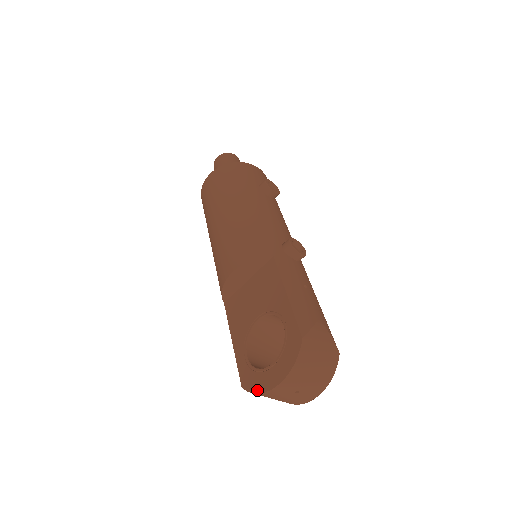
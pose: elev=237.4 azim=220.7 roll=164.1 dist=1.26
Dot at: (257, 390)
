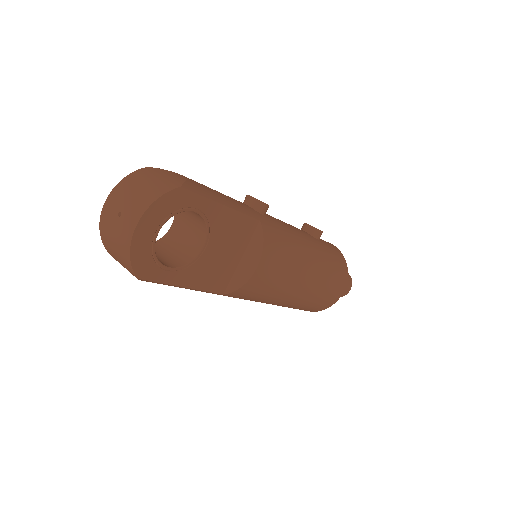
Dot at: occluded
